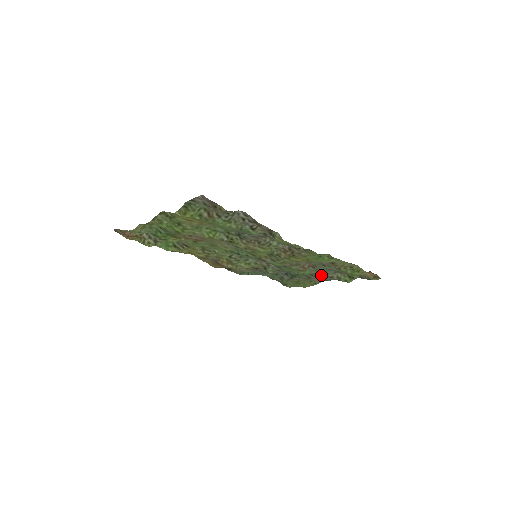
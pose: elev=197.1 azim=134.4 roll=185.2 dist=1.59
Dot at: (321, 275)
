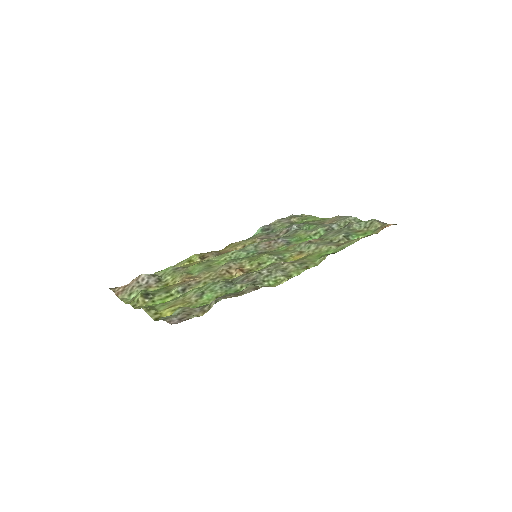
Dot at: occluded
